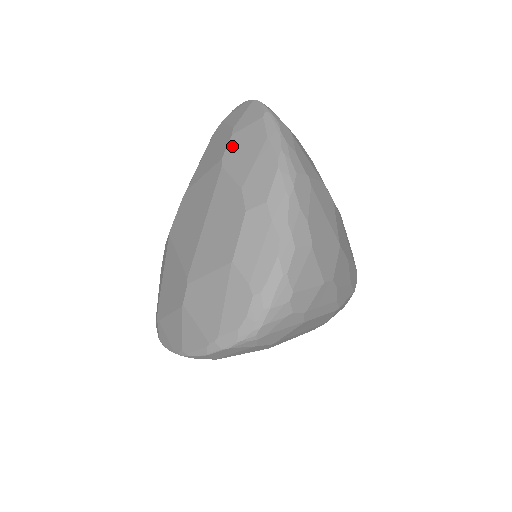
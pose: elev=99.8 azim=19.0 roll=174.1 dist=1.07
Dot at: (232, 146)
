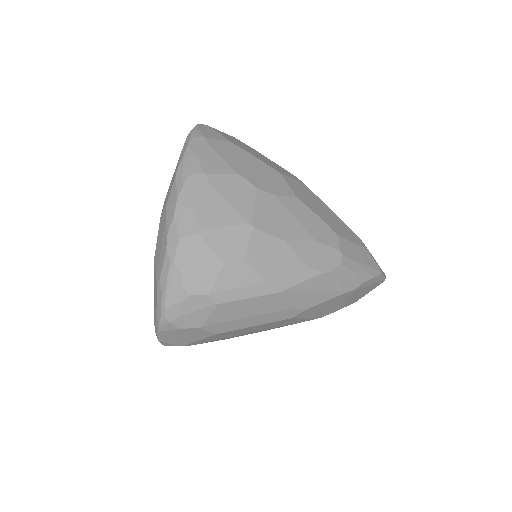
Dot at: occluded
